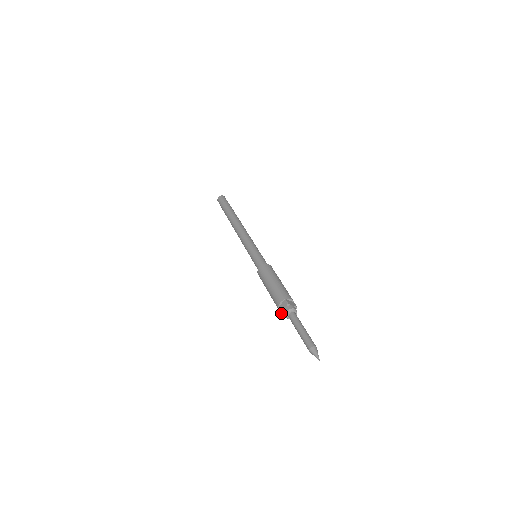
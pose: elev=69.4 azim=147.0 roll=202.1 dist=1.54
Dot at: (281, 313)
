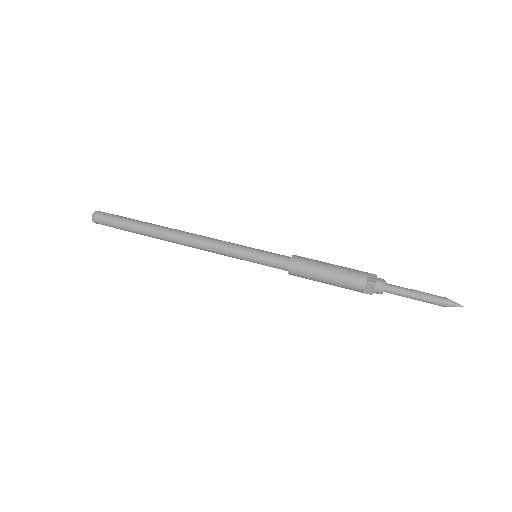
Dot at: occluded
